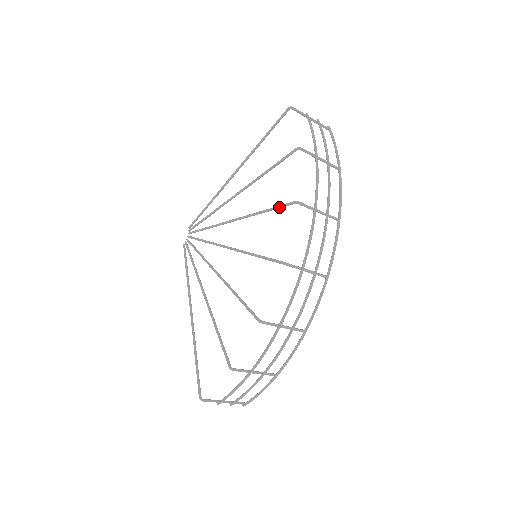
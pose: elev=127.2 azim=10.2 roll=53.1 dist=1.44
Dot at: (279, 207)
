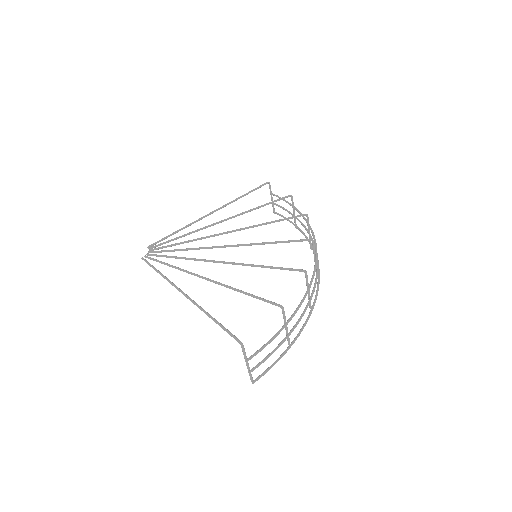
Dot at: (289, 218)
